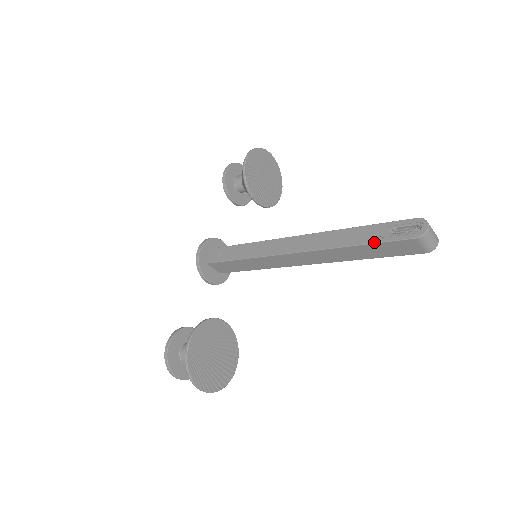
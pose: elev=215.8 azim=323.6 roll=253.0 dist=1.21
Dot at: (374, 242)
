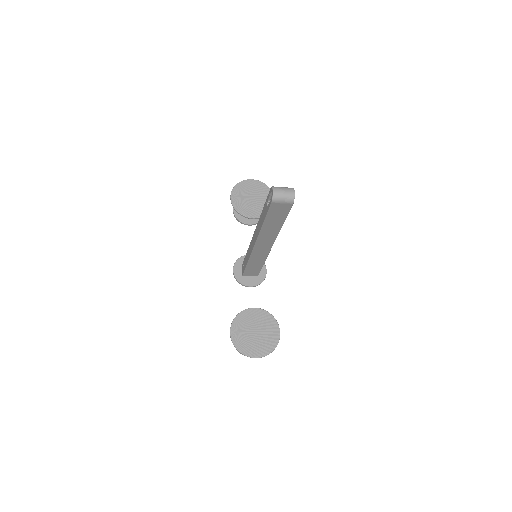
Dot at: (265, 216)
